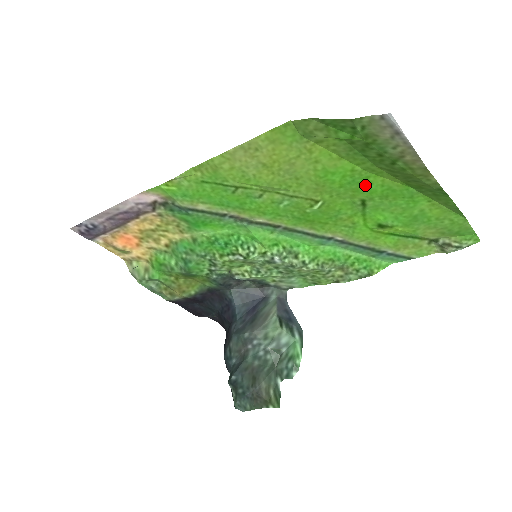
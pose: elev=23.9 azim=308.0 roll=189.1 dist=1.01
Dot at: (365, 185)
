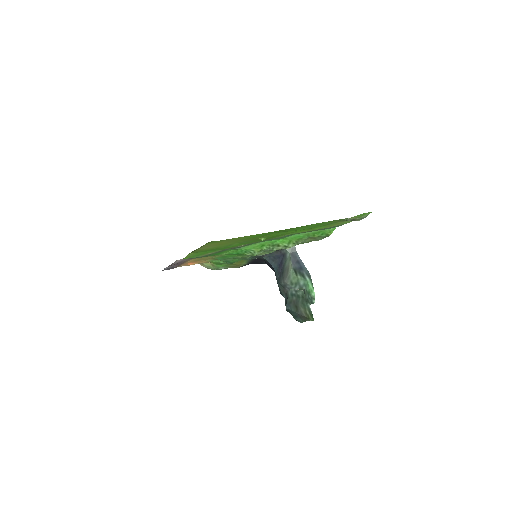
Dot at: occluded
